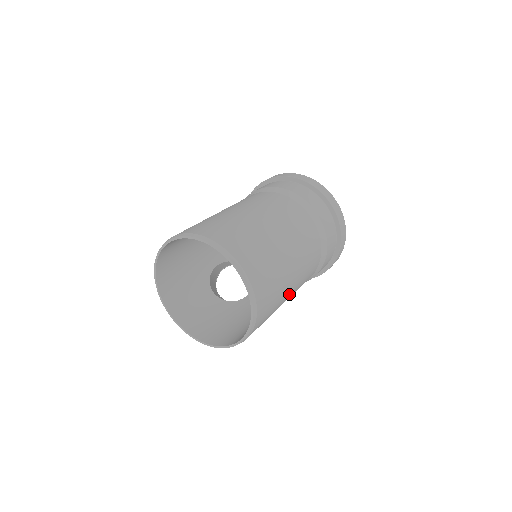
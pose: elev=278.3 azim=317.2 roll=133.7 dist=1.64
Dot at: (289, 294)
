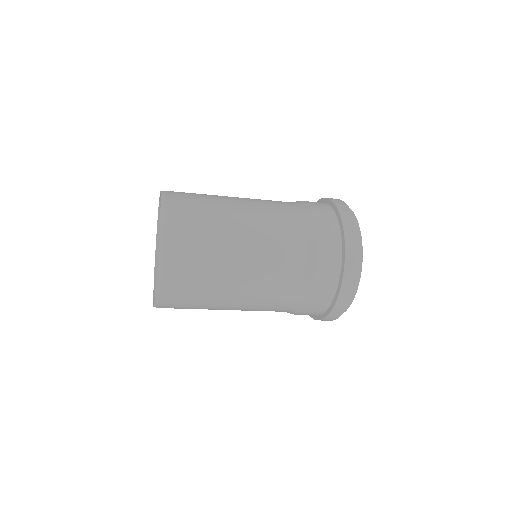
Dot at: (228, 307)
